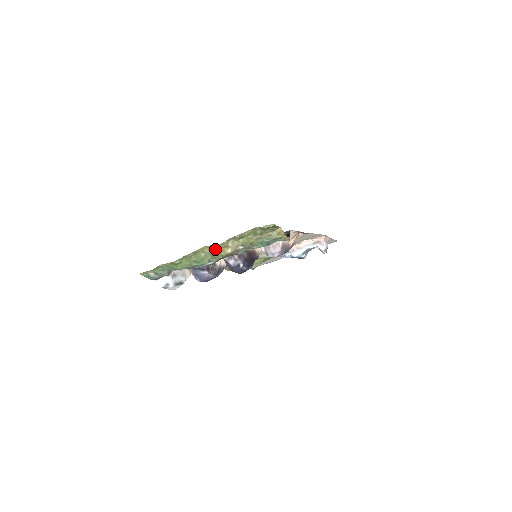
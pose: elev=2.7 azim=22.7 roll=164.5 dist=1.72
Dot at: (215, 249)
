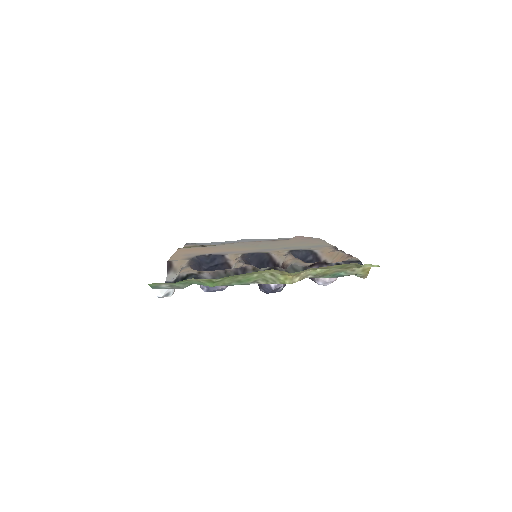
Dot at: (279, 274)
